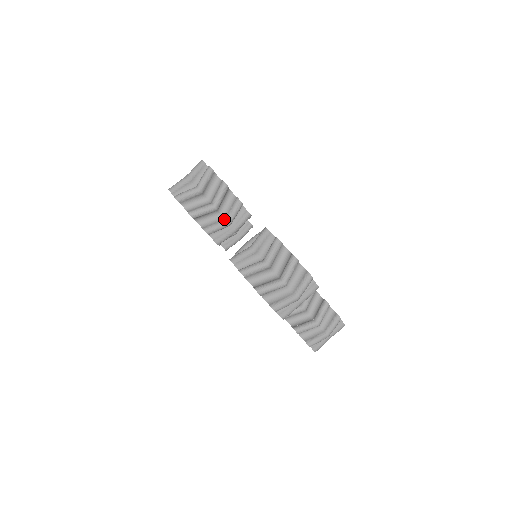
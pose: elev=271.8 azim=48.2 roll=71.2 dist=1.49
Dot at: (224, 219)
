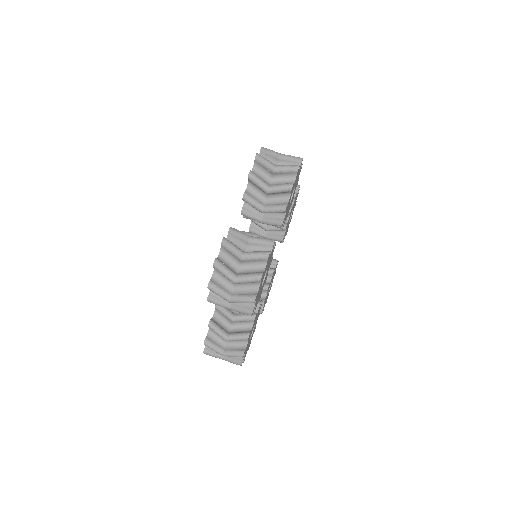
Dot at: occluded
